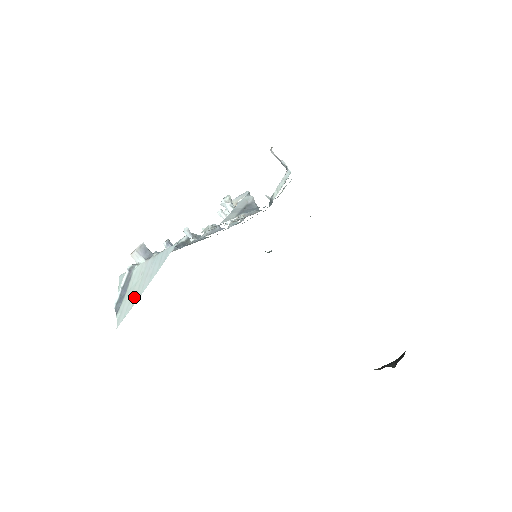
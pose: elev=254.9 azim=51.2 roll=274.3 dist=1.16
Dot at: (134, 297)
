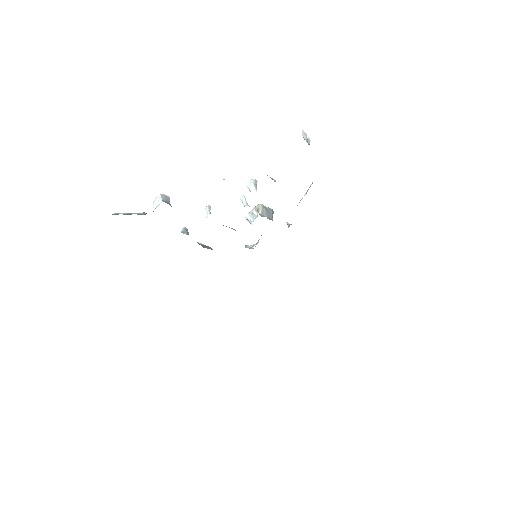
Dot at: occluded
